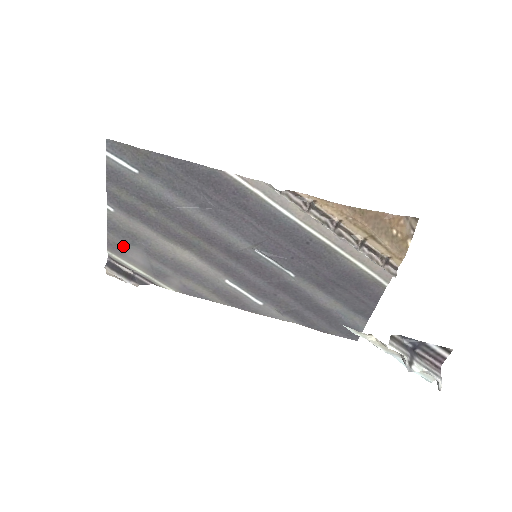
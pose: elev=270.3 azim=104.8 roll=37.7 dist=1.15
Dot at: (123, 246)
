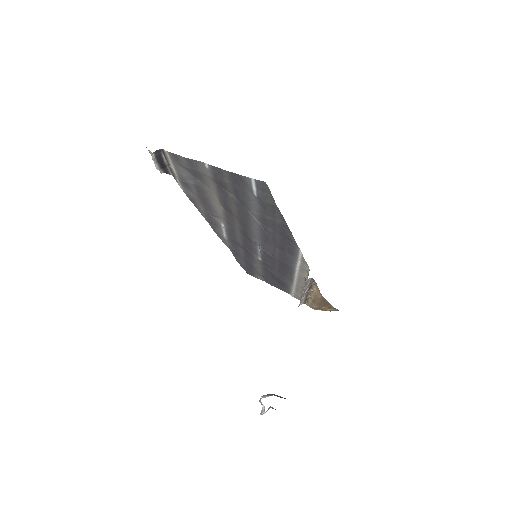
Dot at: (184, 166)
